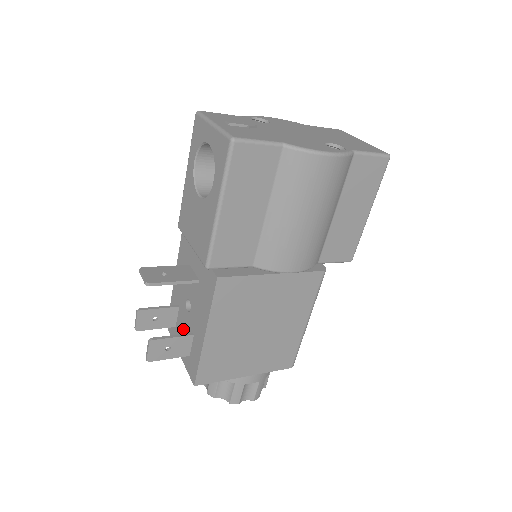
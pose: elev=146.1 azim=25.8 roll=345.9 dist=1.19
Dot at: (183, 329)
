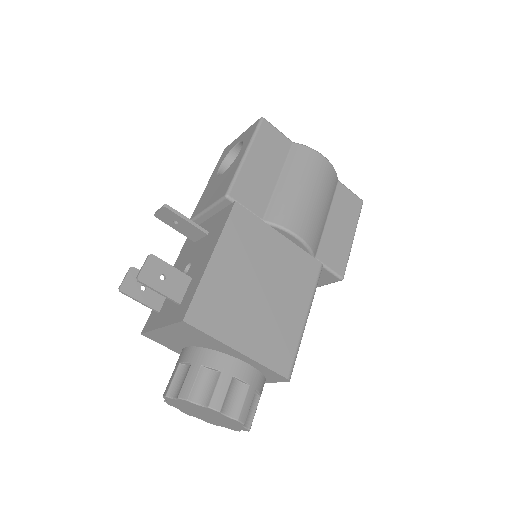
Dot at: occluded
